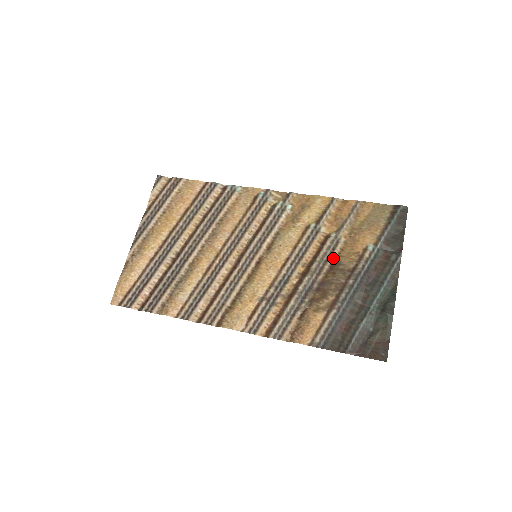
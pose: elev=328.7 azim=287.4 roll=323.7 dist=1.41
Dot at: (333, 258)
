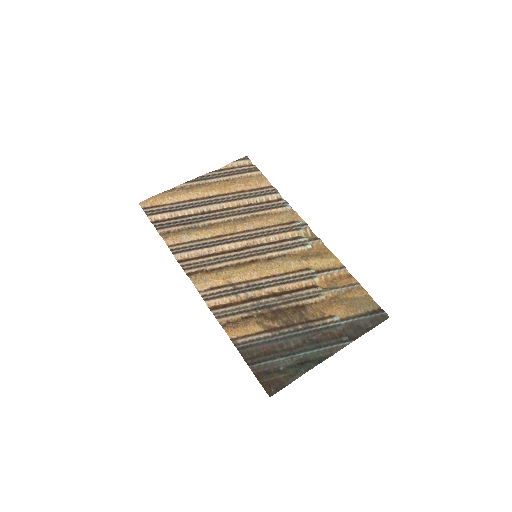
Dot at: (304, 302)
